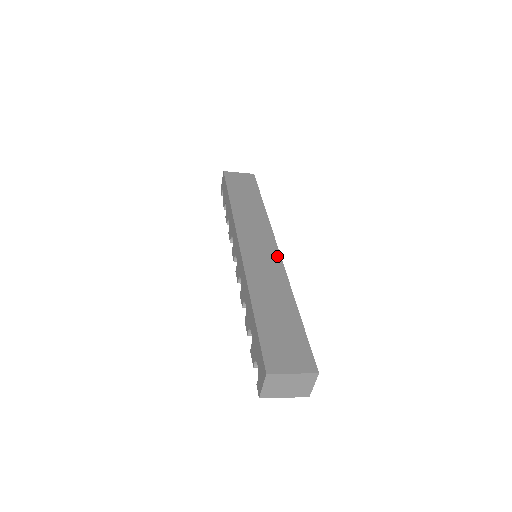
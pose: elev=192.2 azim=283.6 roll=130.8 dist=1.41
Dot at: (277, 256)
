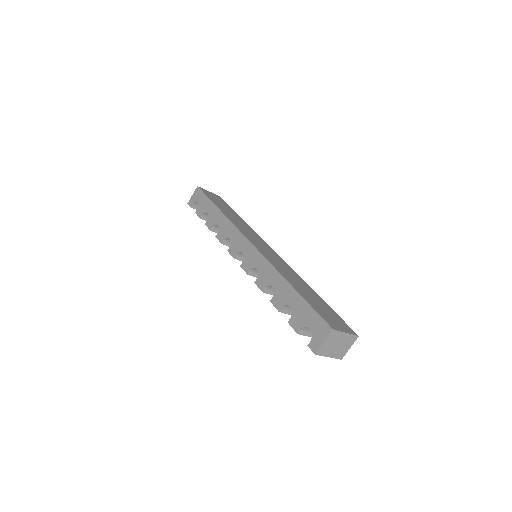
Dot at: (279, 257)
